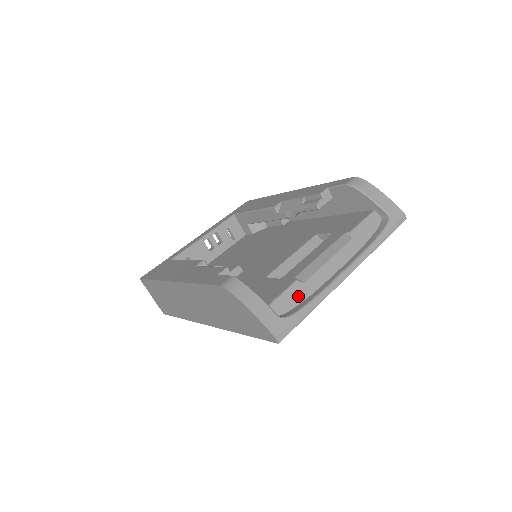
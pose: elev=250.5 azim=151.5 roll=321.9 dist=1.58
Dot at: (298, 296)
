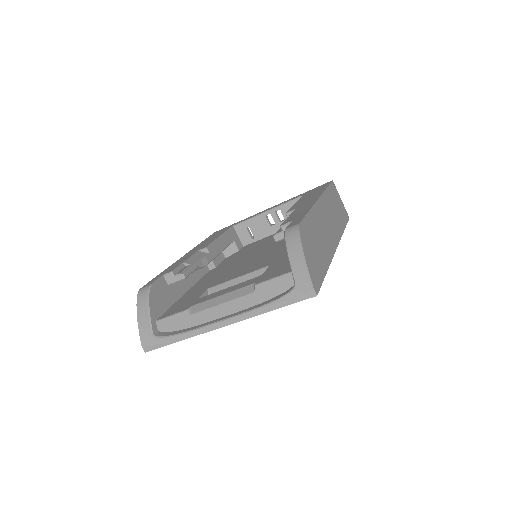
Dot at: (180, 323)
